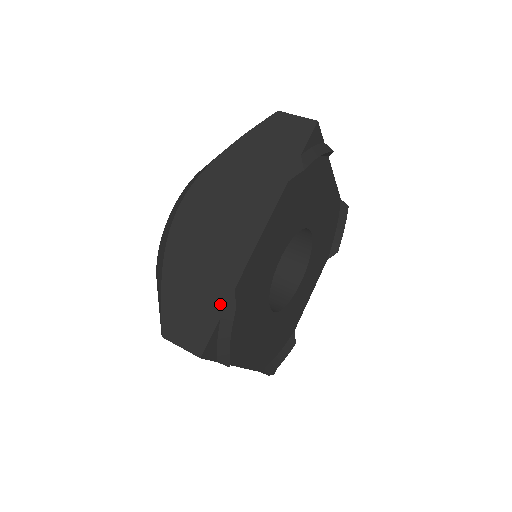
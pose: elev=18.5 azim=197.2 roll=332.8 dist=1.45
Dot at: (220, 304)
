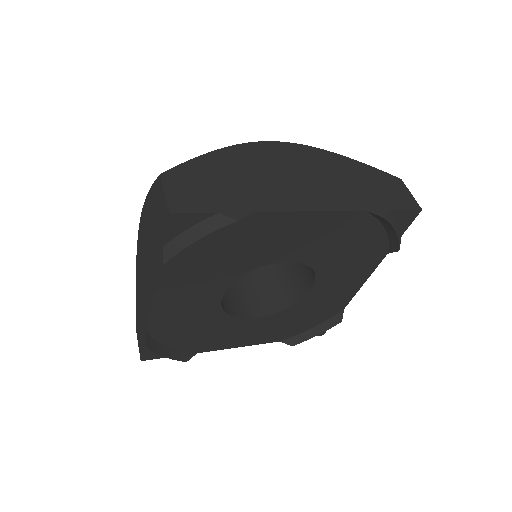
Dot at: (144, 335)
